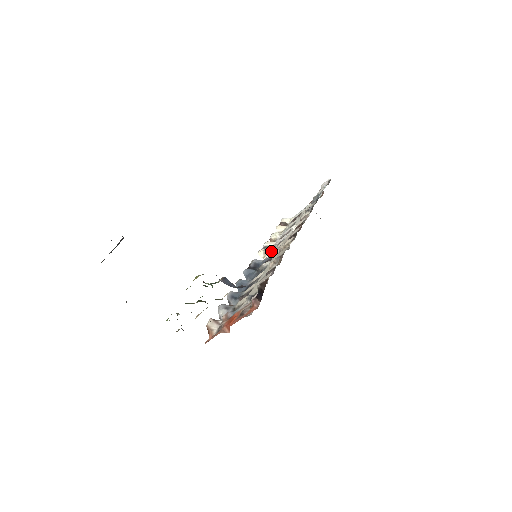
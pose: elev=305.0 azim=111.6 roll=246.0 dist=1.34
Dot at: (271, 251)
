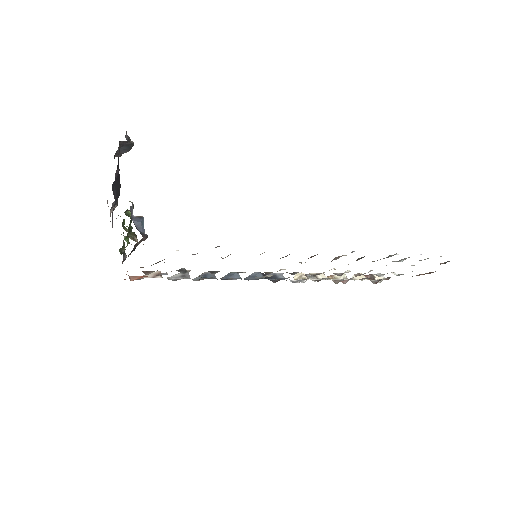
Dot at: (307, 279)
